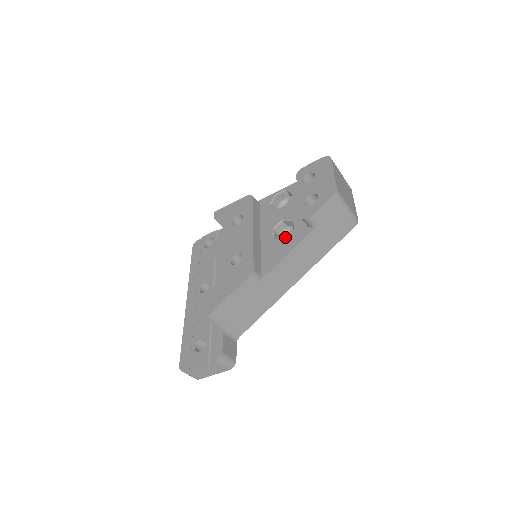
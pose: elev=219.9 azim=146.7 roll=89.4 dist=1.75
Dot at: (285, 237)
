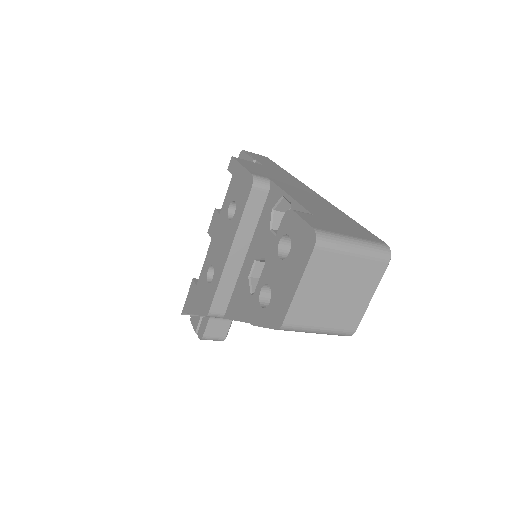
Dot at: occluded
